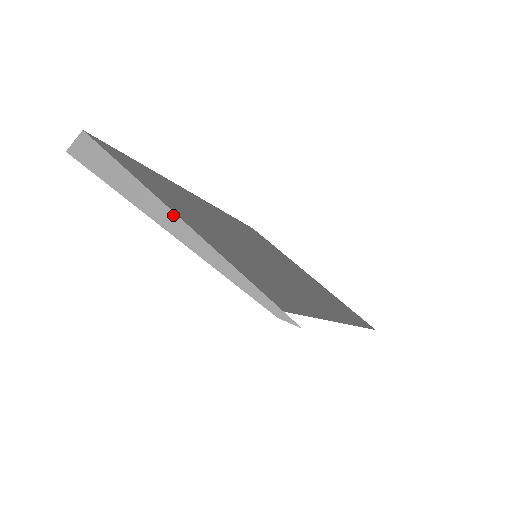
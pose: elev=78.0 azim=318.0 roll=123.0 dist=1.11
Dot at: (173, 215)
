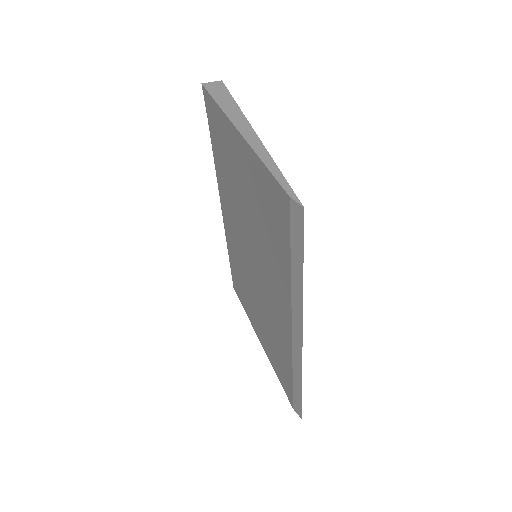
Dot at: (253, 131)
